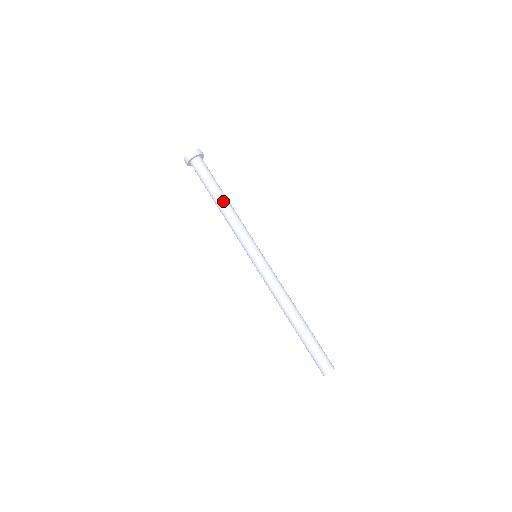
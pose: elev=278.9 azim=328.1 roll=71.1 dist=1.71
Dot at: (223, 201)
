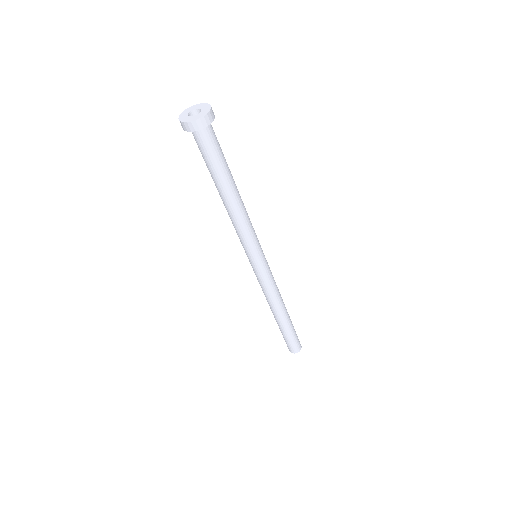
Dot at: (229, 198)
